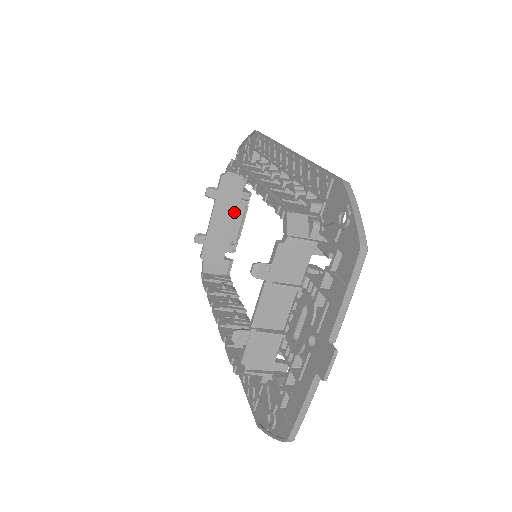
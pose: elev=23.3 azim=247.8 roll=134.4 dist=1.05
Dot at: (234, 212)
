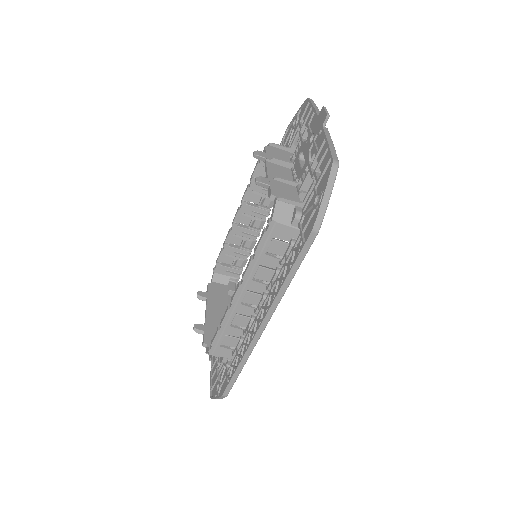
Dot at: (226, 308)
